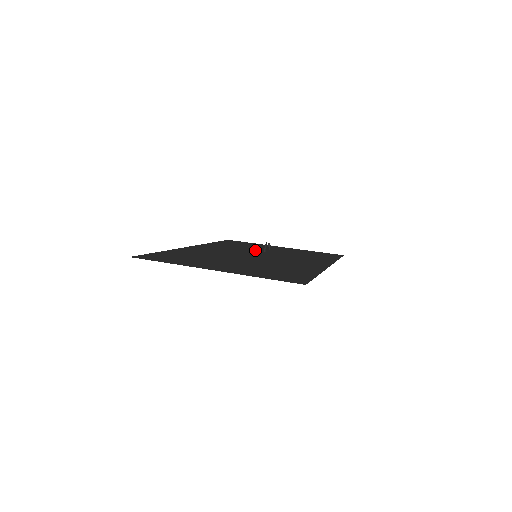
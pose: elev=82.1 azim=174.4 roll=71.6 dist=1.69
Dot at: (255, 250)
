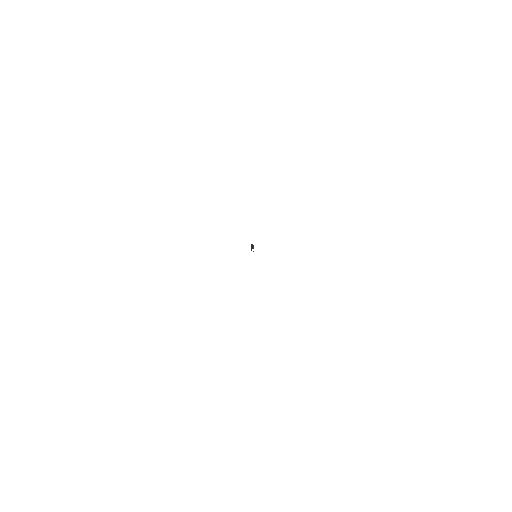
Dot at: occluded
